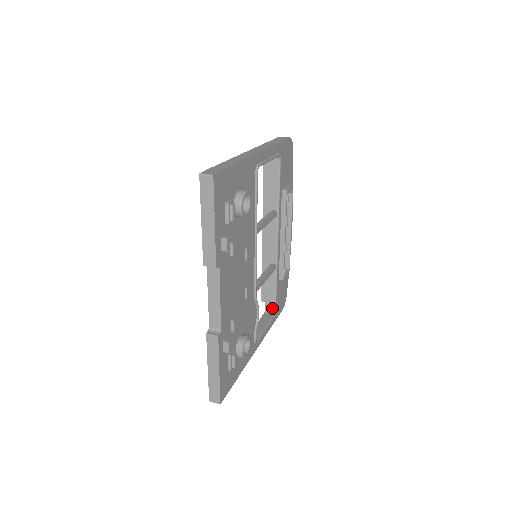
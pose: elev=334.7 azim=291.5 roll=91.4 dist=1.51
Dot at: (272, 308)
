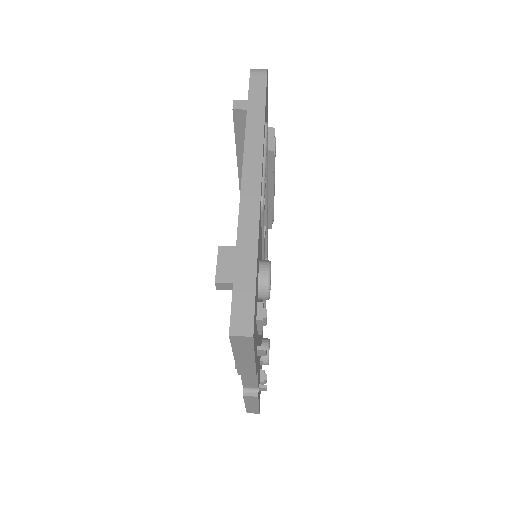
Dot at: occluded
